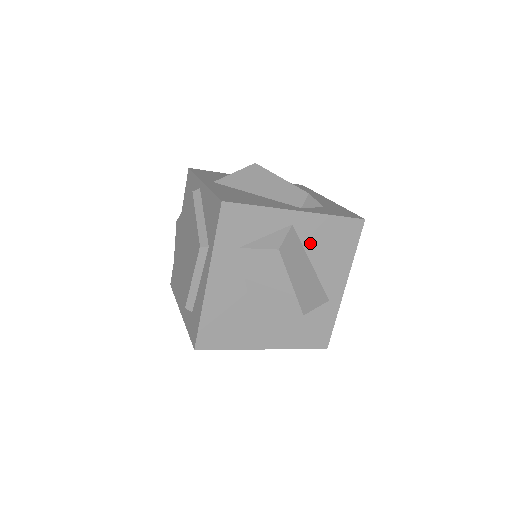
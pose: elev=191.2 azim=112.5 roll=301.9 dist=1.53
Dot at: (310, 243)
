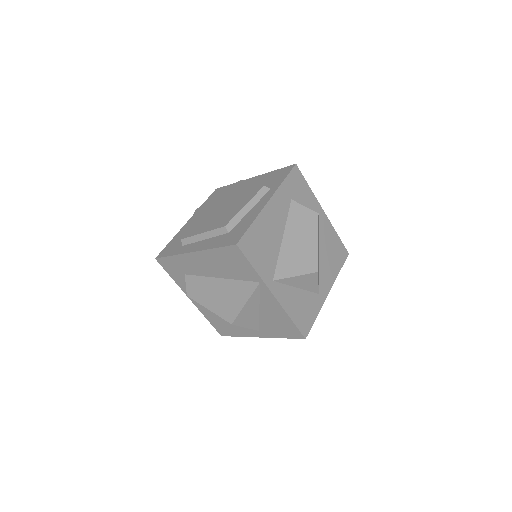
Dot at: (322, 238)
